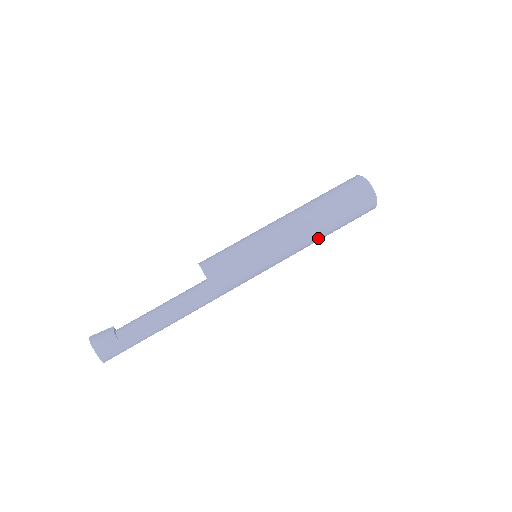
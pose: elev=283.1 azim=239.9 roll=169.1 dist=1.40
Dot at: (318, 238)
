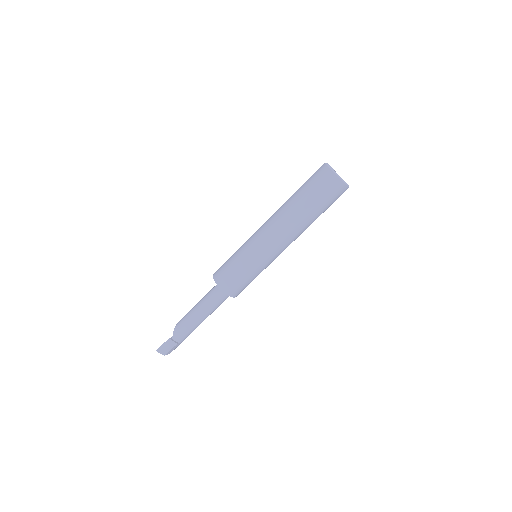
Dot at: occluded
